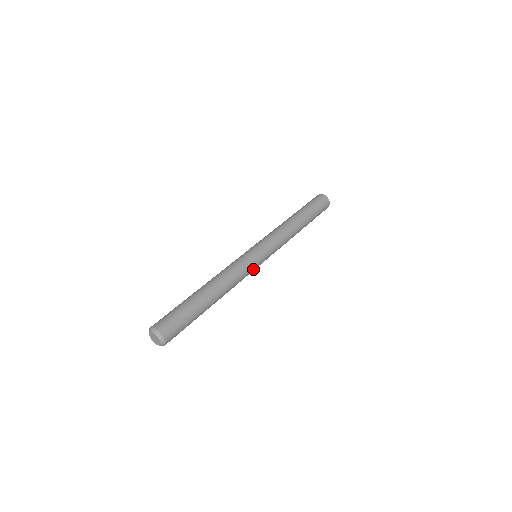
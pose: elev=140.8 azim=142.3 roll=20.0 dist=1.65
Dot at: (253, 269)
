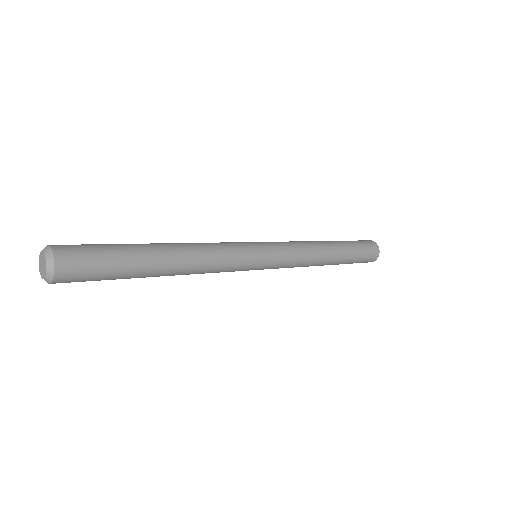
Dot at: (244, 249)
